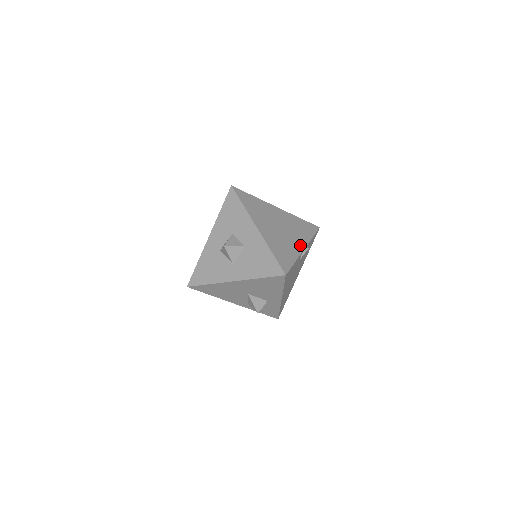
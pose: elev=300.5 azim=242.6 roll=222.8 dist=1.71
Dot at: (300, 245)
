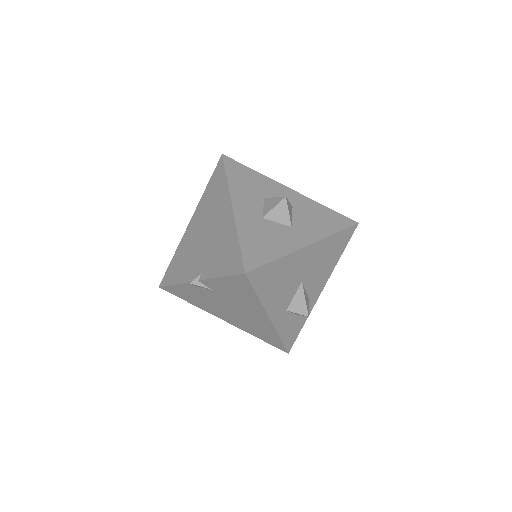
Dot at: occluded
